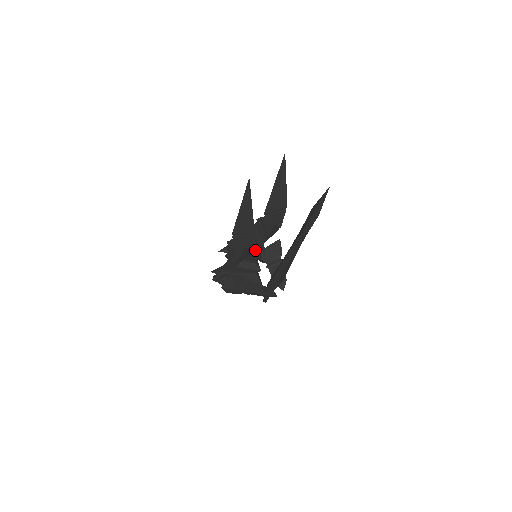
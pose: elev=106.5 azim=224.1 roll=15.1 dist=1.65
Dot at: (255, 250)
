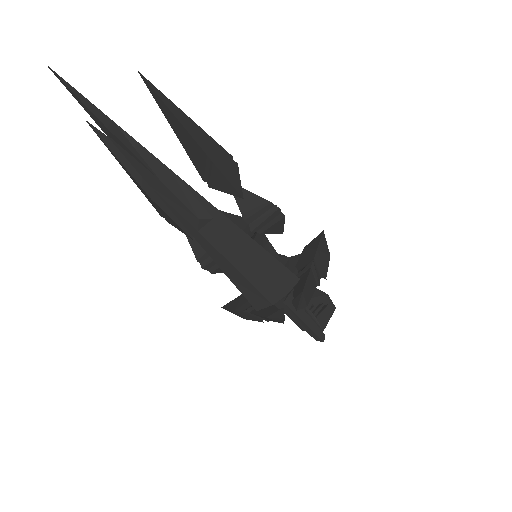
Dot at: occluded
